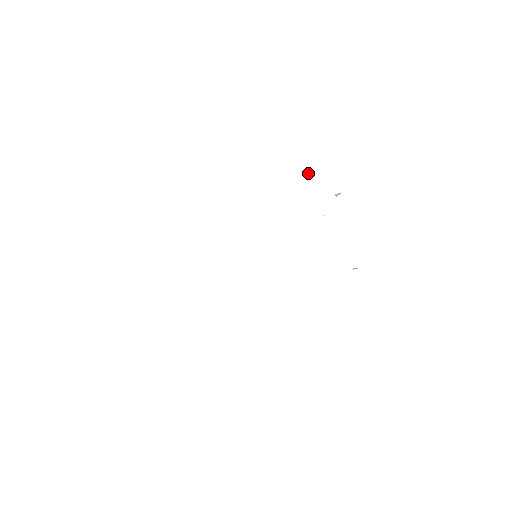
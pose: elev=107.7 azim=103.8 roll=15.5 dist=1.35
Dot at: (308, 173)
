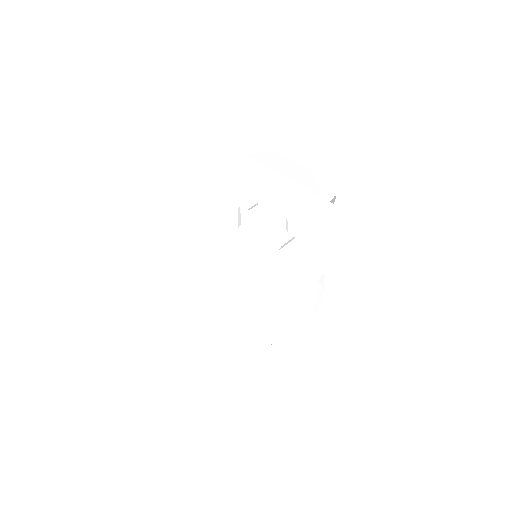
Dot at: (292, 317)
